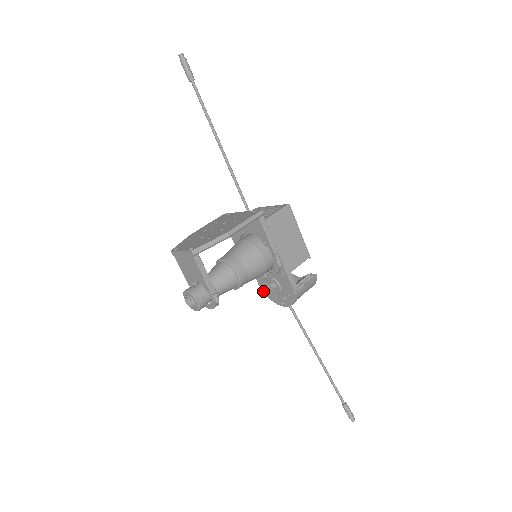
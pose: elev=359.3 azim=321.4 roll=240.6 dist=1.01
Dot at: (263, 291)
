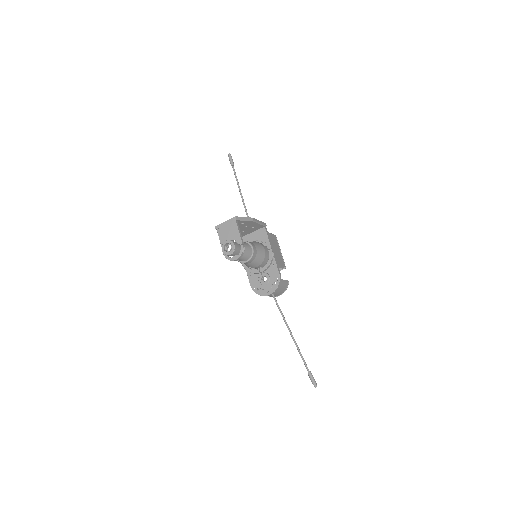
Dot at: (253, 289)
